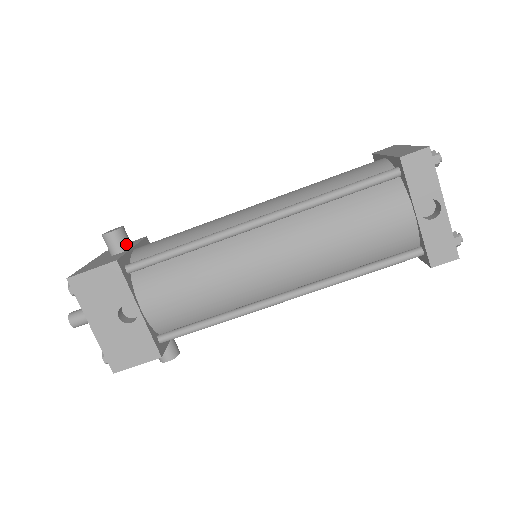
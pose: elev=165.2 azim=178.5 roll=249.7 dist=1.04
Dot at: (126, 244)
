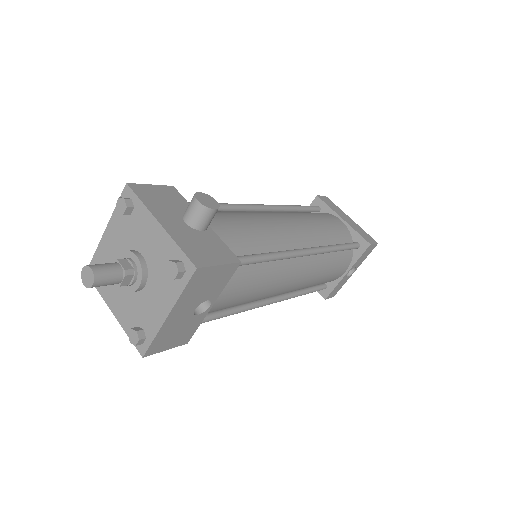
Dot at: (210, 221)
